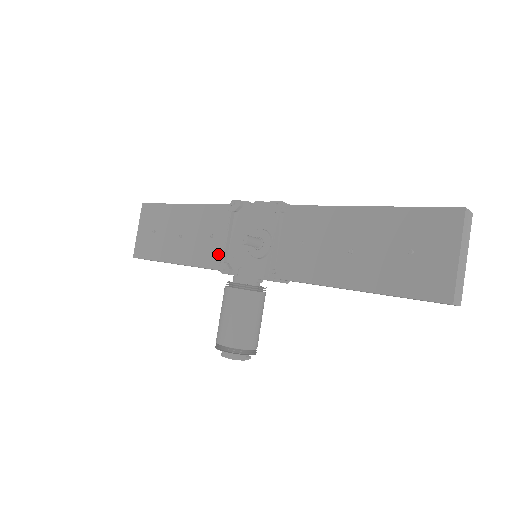
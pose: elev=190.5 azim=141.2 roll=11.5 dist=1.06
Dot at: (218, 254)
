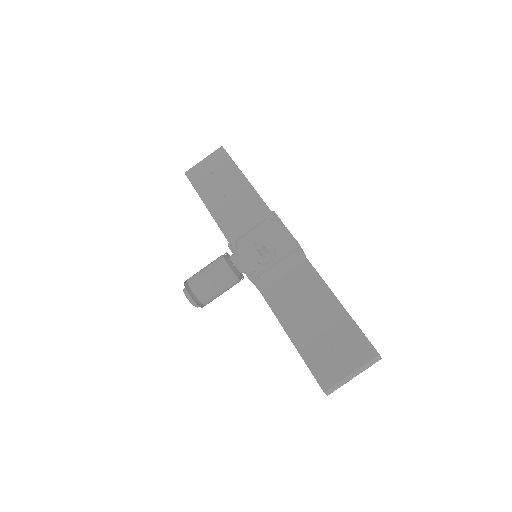
Dot at: (236, 231)
